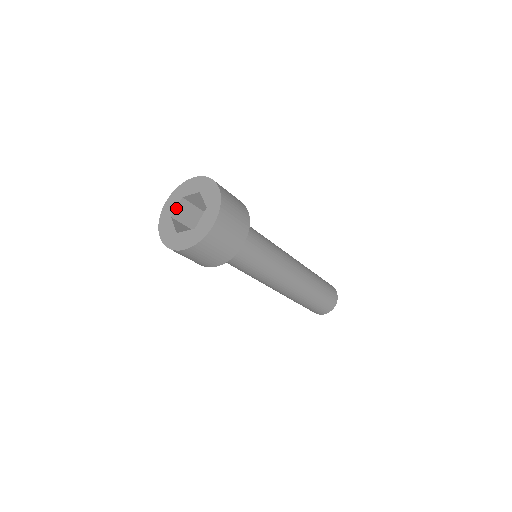
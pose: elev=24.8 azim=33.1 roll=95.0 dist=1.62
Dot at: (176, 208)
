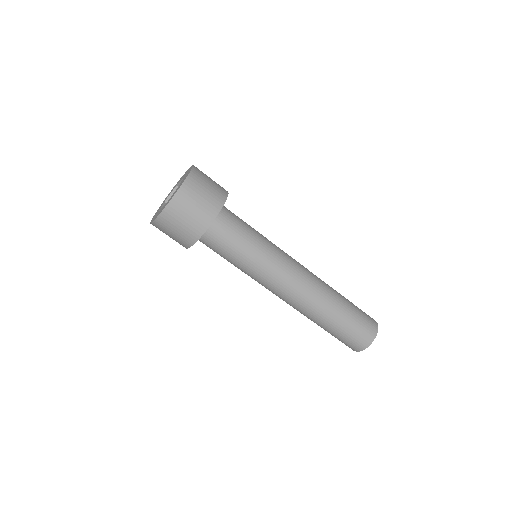
Dot at: occluded
